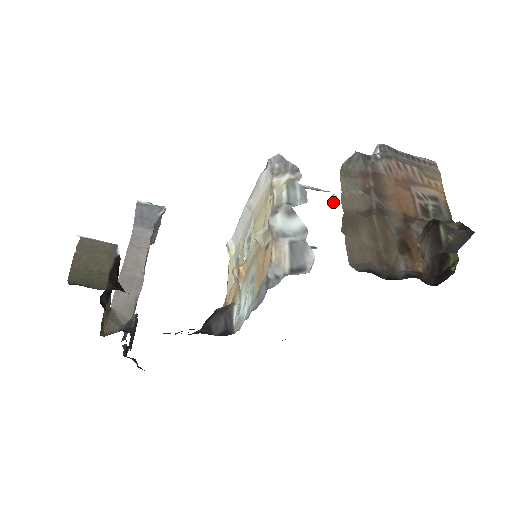
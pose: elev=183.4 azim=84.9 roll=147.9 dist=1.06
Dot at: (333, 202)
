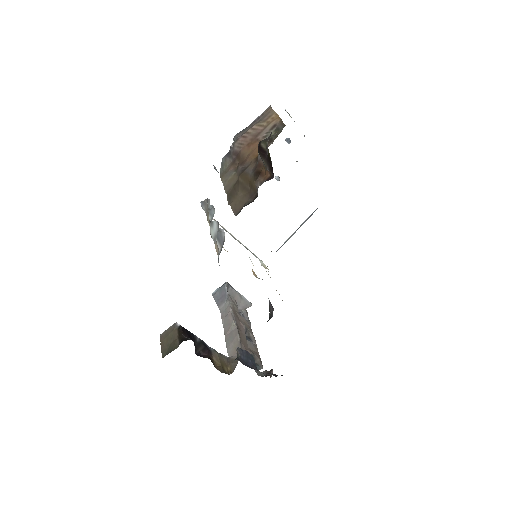
Dot at: occluded
